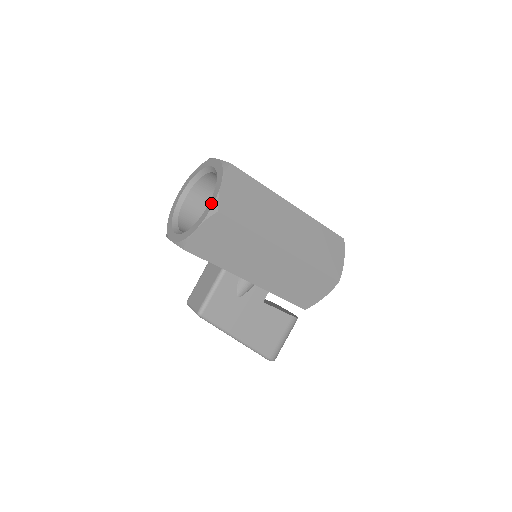
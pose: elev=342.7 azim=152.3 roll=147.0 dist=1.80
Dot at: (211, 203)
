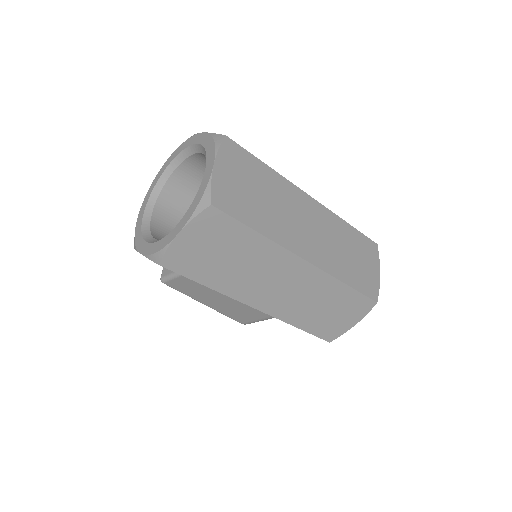
Dot at: (160, 245)
